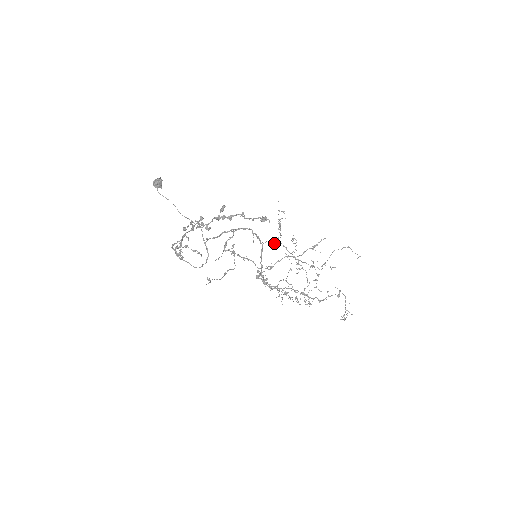
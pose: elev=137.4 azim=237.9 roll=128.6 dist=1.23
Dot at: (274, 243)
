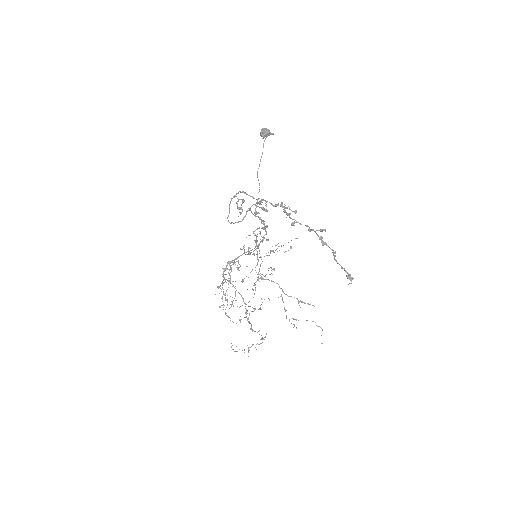
Dot at: occluded
